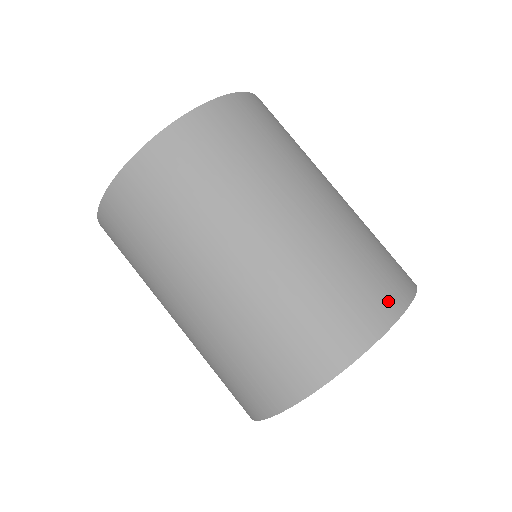
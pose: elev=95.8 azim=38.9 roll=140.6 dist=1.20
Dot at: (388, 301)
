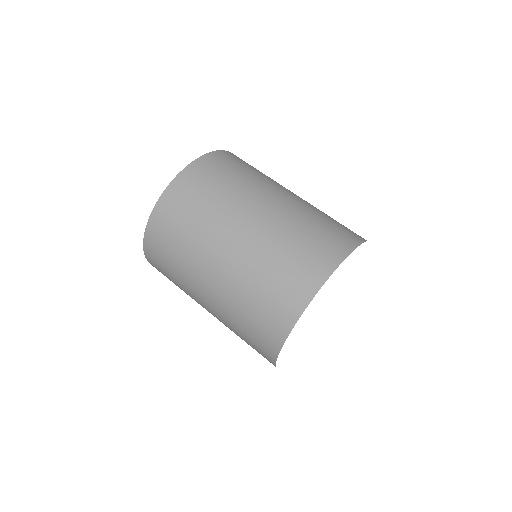
Dot at: occluded
